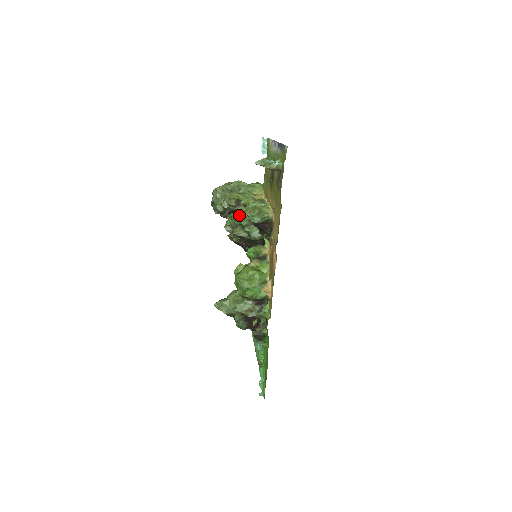
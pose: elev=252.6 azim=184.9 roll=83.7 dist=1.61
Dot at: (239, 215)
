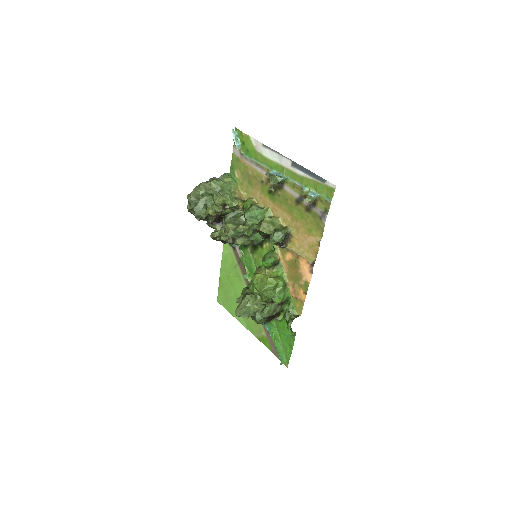
Dot at: (244, 228)
